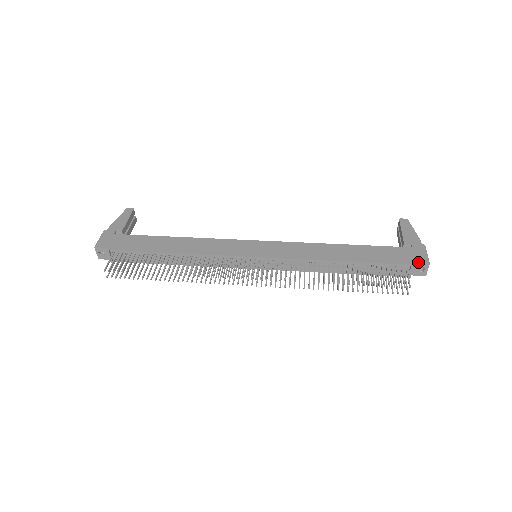
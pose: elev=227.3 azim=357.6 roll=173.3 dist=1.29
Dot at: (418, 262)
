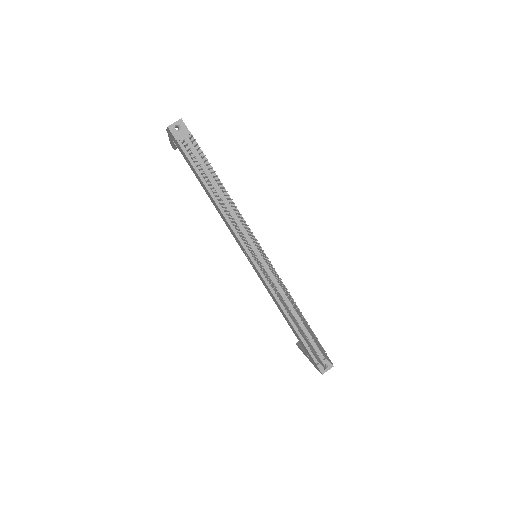
Dot at: occluded
